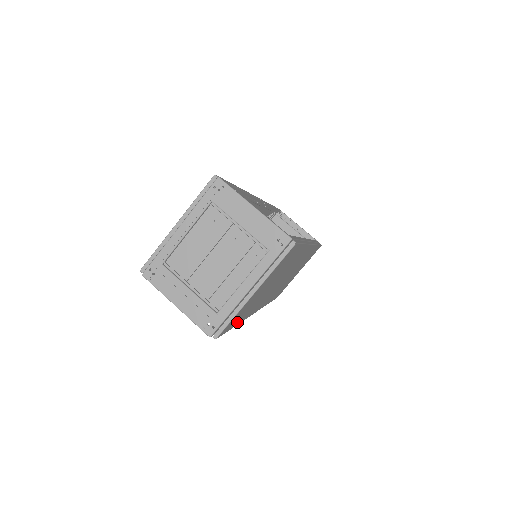
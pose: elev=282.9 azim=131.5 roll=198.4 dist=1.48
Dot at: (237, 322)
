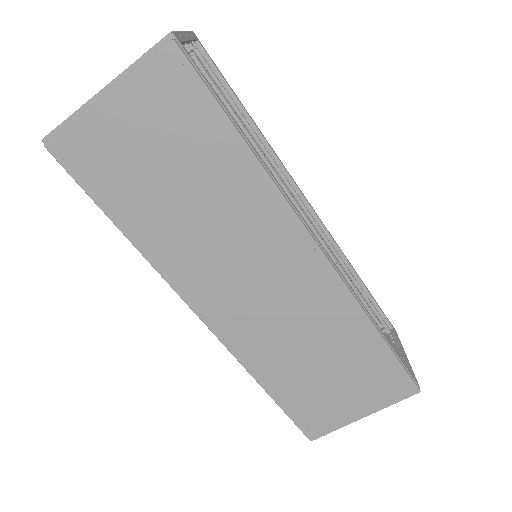
Dot at: (113, 207)
